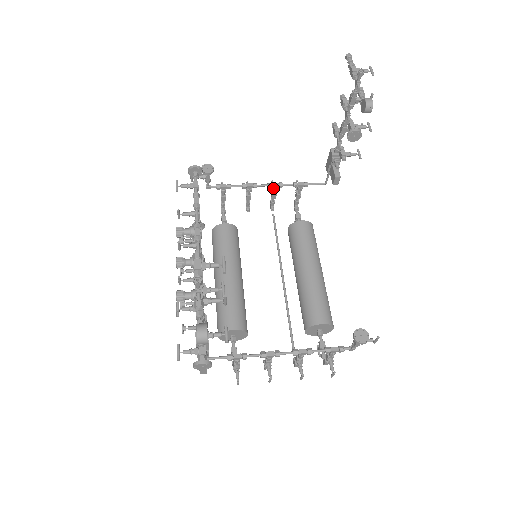
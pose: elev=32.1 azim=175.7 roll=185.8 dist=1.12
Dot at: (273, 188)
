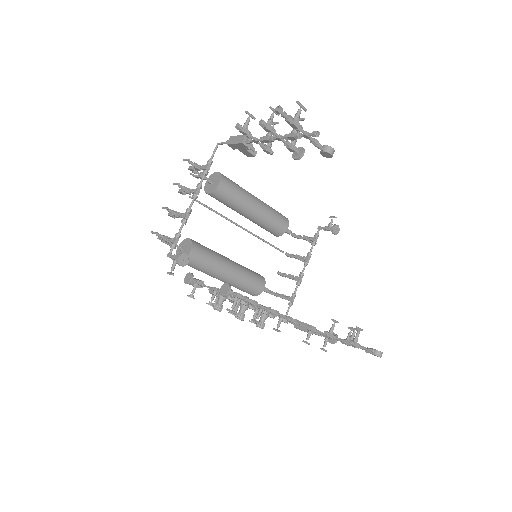
Dot at: (196, 194)
